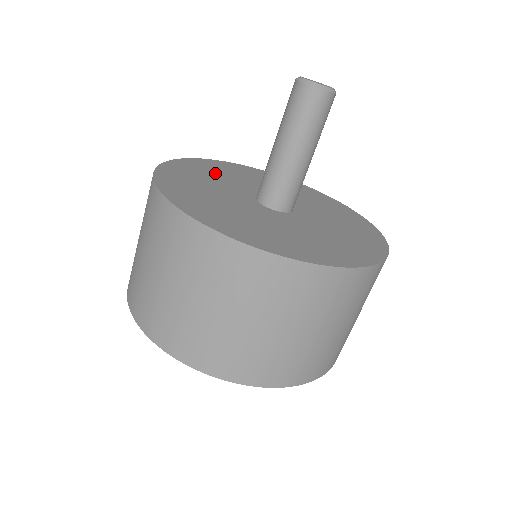
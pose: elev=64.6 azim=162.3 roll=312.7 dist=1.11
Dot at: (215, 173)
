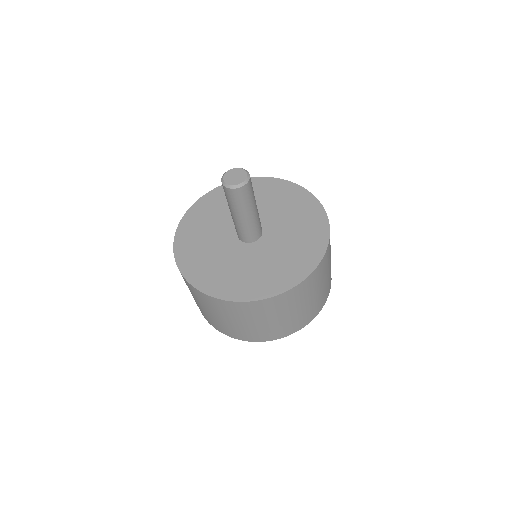
Dot at: occluded
